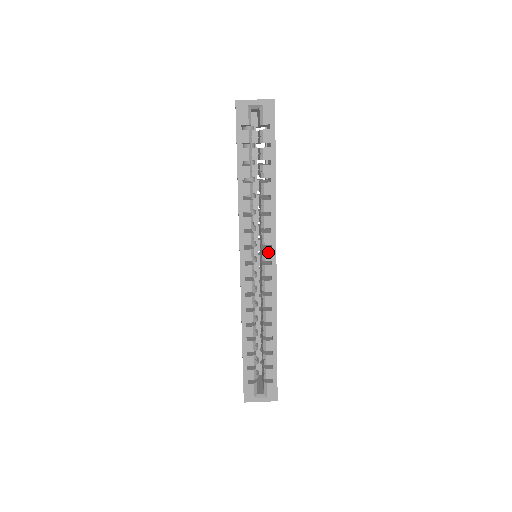
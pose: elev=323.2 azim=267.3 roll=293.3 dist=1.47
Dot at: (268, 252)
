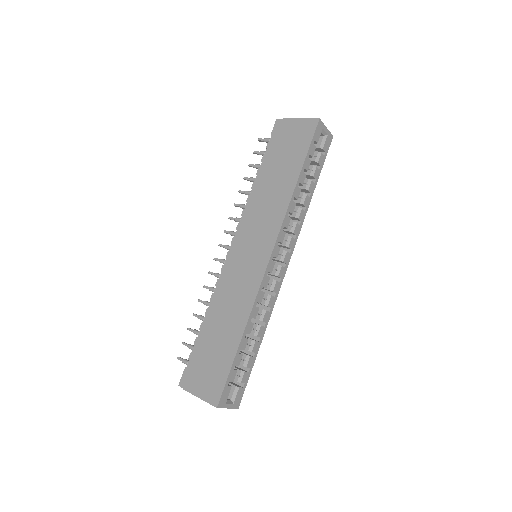
Dot at: (287, 255)
